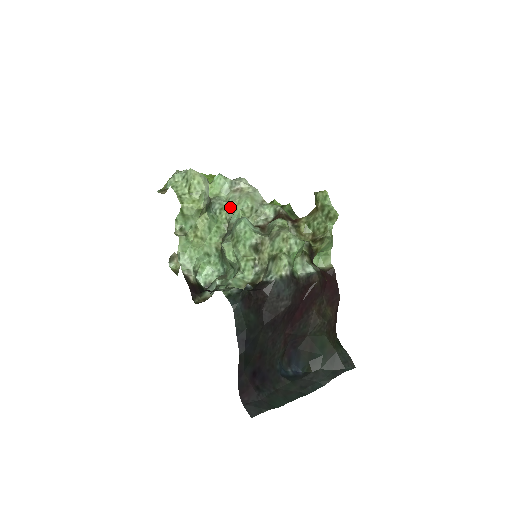
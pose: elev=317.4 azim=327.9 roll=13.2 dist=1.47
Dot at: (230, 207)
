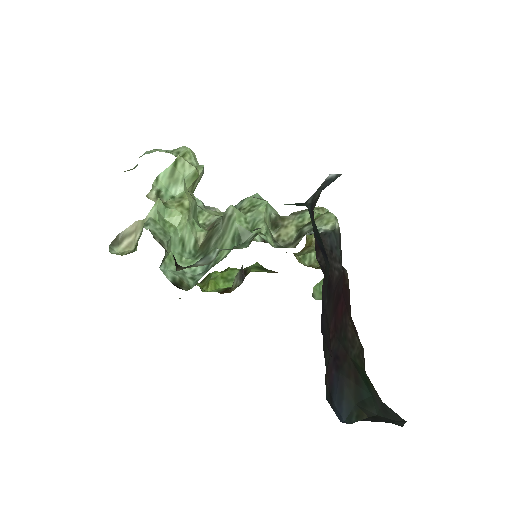
Dot at: (212, 213)
